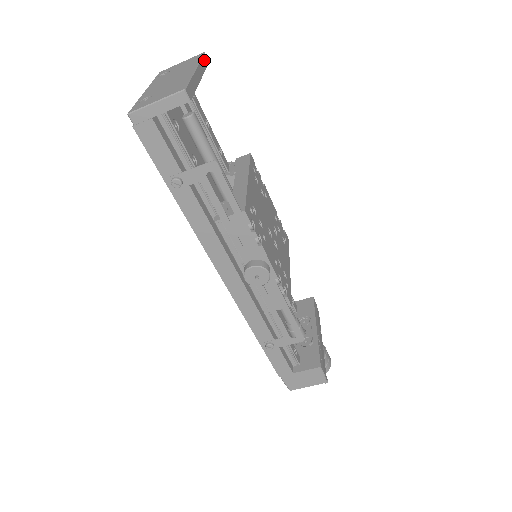
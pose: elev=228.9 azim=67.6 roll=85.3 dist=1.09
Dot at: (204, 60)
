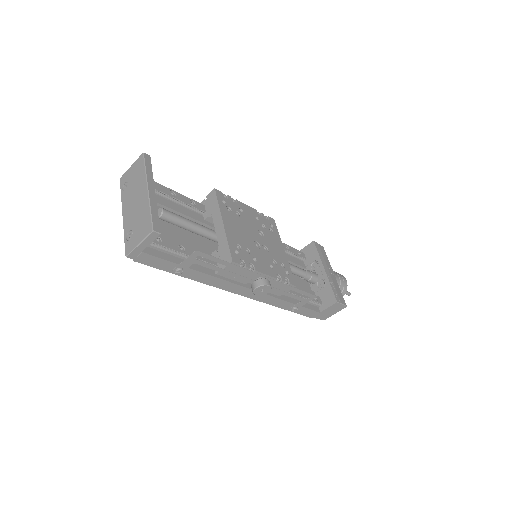
Dot at: (147, 163)
